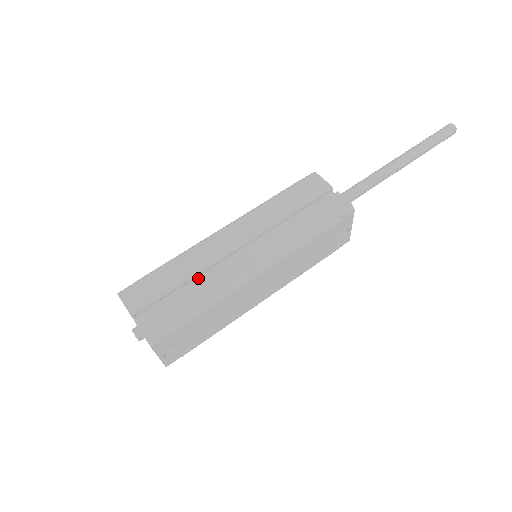
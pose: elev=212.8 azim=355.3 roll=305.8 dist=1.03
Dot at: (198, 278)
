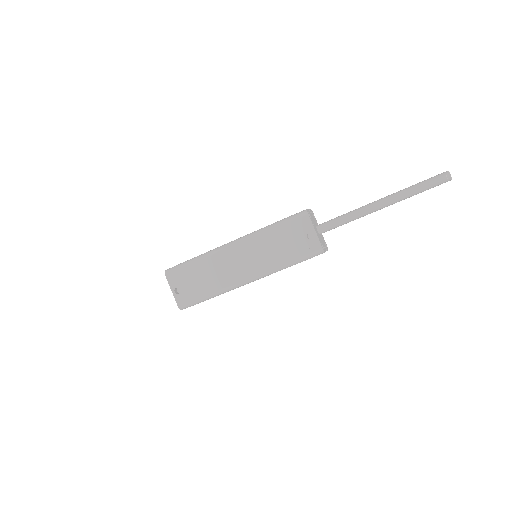
Dot at: occluded
